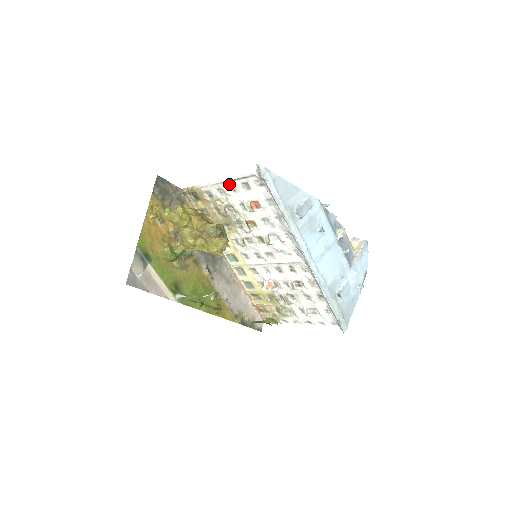
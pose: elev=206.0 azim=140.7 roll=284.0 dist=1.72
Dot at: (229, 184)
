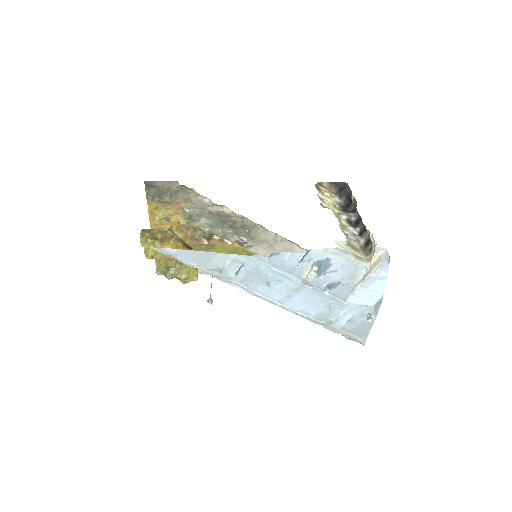
Dot at: occluded
